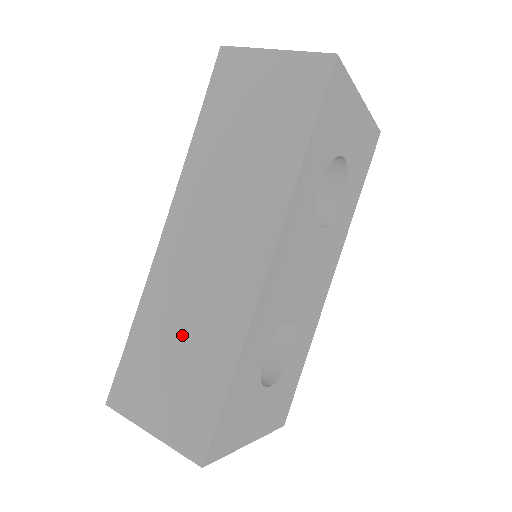
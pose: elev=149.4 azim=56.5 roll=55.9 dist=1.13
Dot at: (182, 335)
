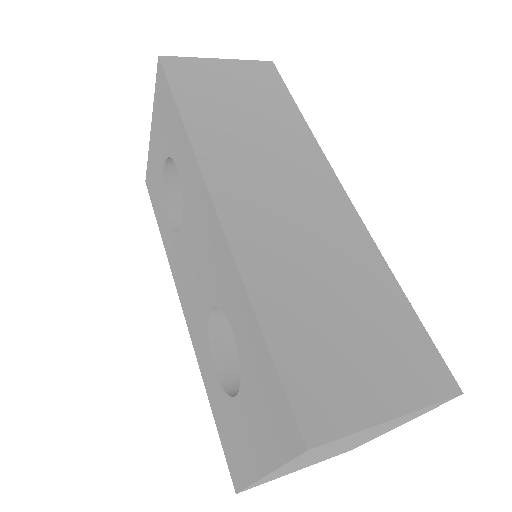
Dot at: (327, 289)
